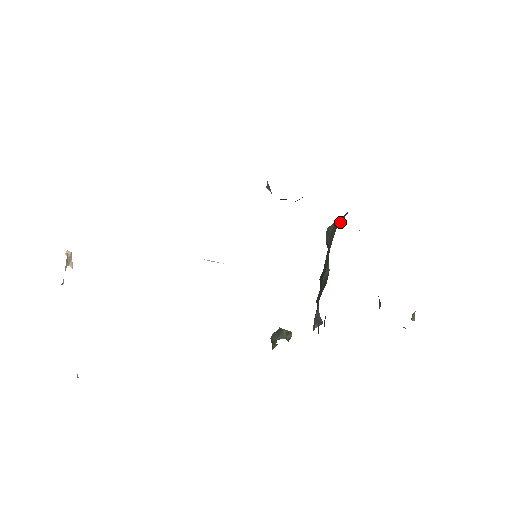
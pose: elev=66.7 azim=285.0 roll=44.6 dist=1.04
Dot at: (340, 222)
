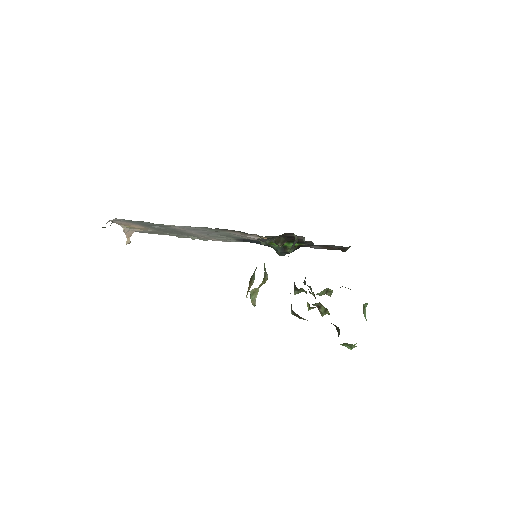
Dot at: occluded
